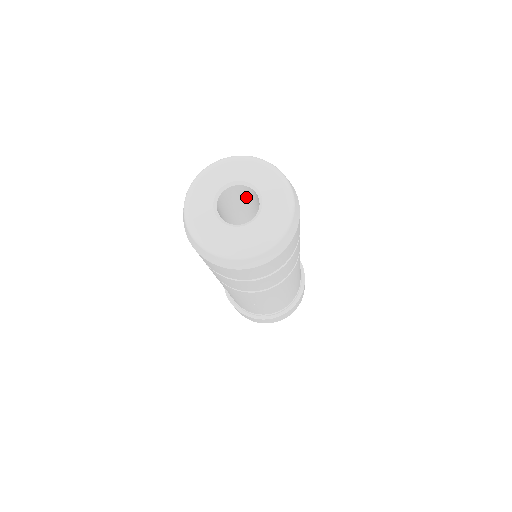
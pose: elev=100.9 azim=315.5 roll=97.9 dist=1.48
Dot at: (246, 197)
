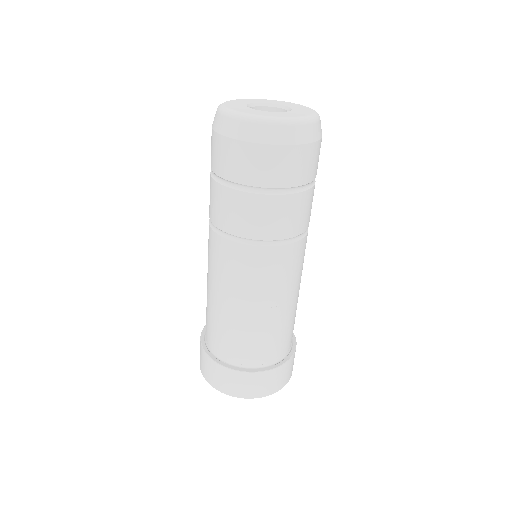
Dot at: occluded
